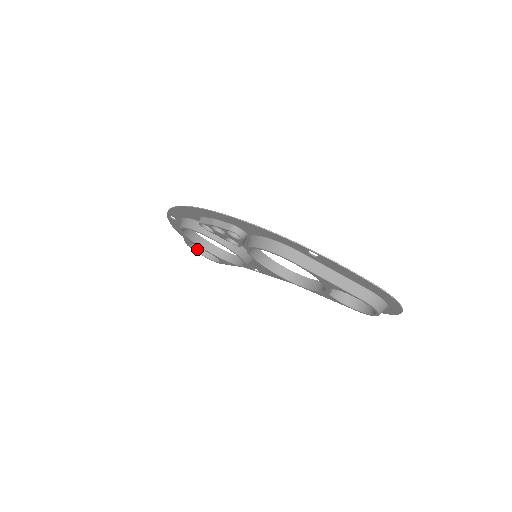
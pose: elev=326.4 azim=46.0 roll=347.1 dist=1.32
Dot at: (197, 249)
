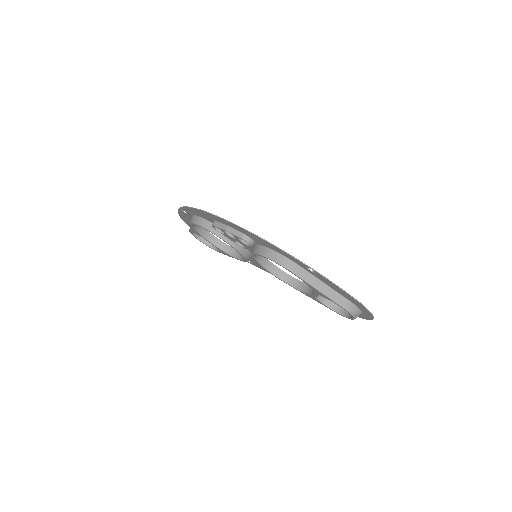
Dot at: (198, 236)
